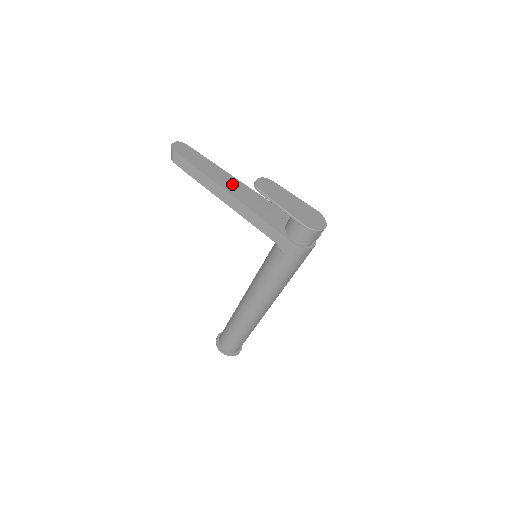
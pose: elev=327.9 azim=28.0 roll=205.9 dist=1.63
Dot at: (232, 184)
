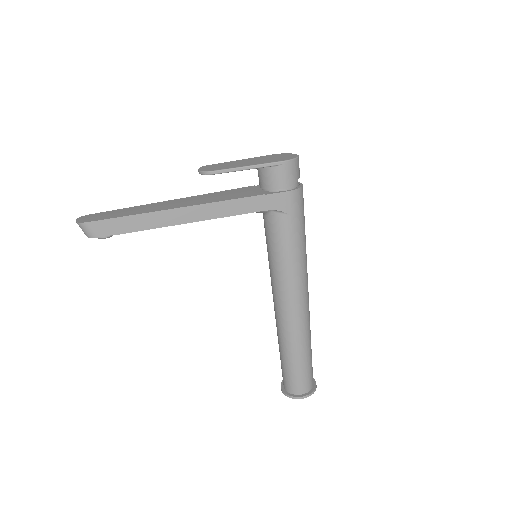
Dot at: (176, 203)
